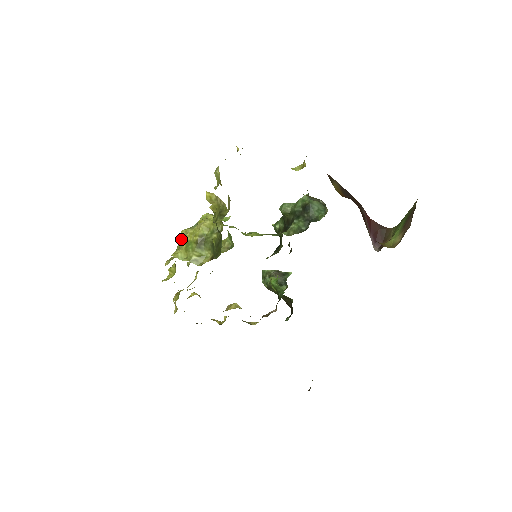
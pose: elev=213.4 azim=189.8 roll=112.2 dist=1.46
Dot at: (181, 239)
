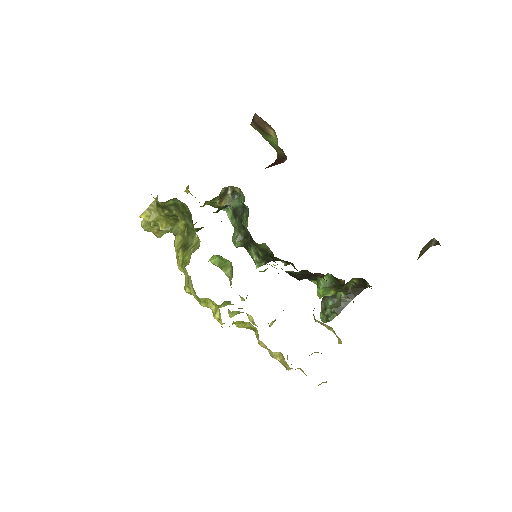
Dot at: (189, 289)
